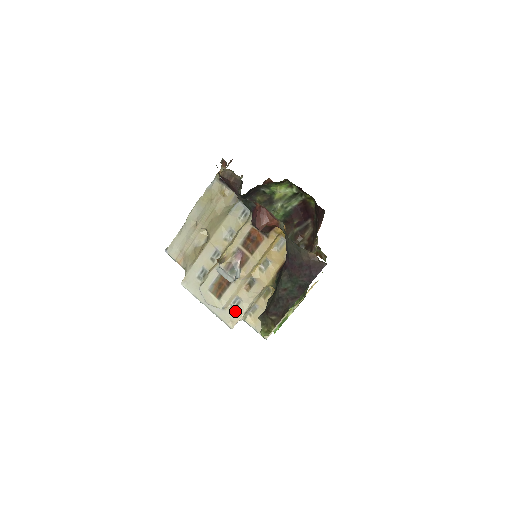
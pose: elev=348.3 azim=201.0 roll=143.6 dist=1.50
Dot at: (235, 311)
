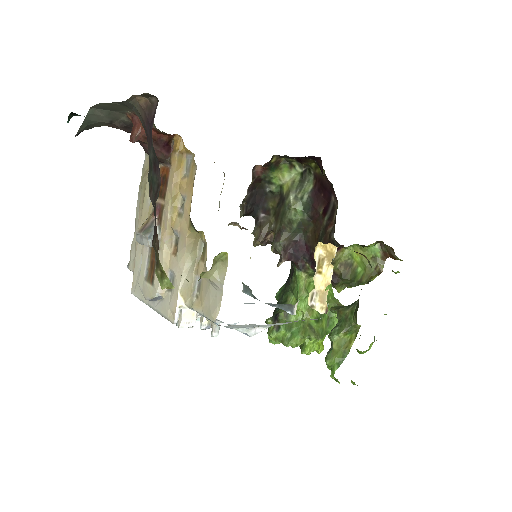
Dot at: (172, 294)
